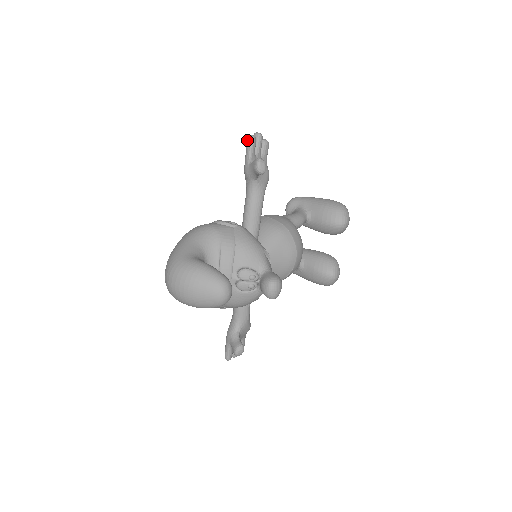
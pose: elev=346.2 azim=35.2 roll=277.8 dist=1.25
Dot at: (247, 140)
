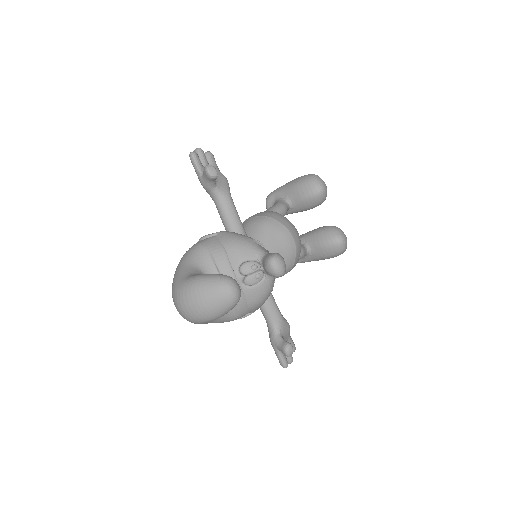
Dot at: (190, 158)
